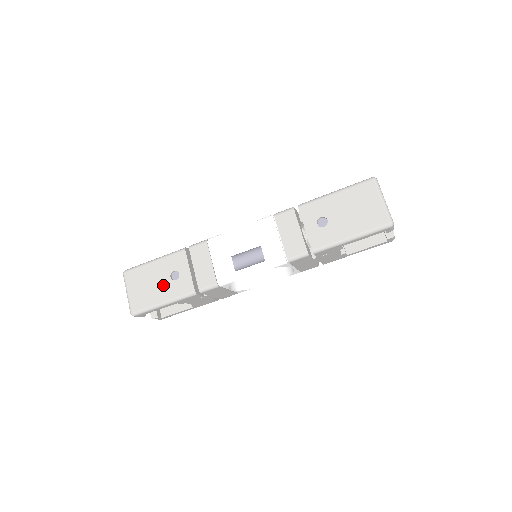
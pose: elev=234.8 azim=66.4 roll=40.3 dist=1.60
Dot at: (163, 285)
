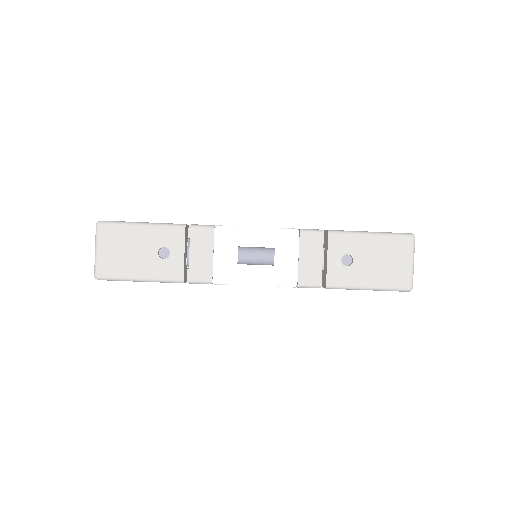
Dot at: (146, 259)
